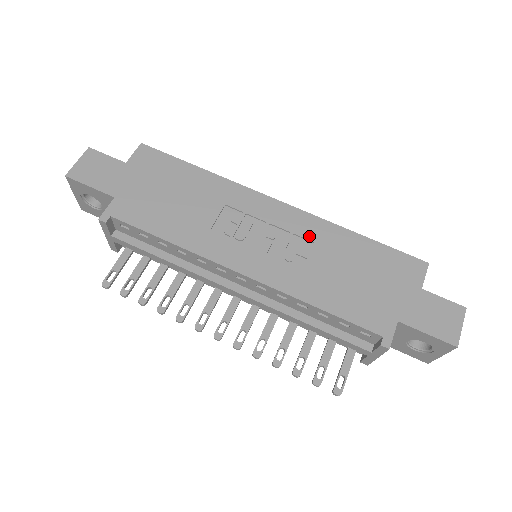
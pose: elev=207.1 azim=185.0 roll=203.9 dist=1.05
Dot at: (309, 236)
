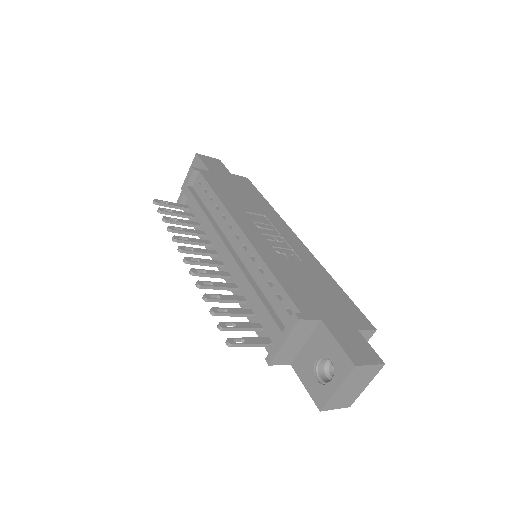
Dot at: (302, 257)
